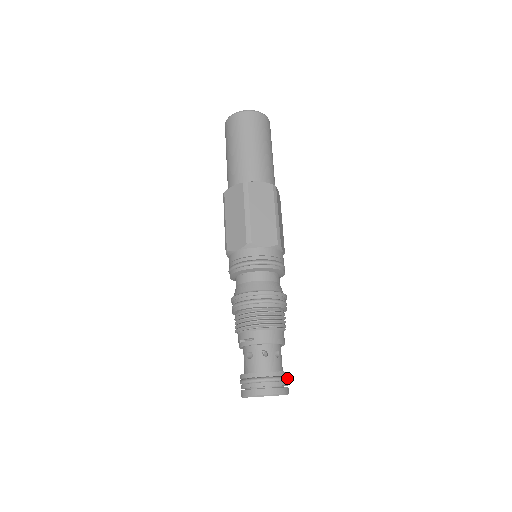
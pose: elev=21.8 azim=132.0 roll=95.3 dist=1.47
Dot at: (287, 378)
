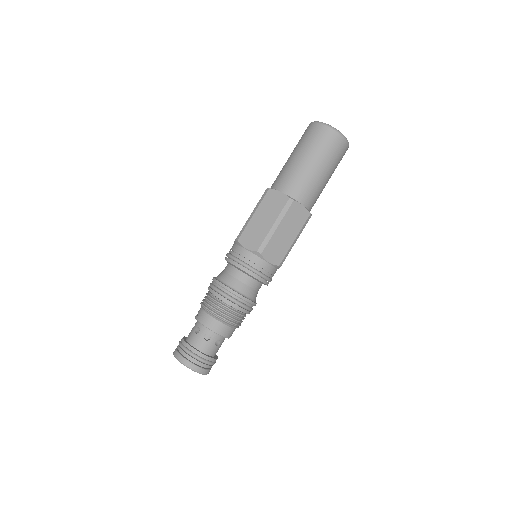
Dot at: (203, 360)
